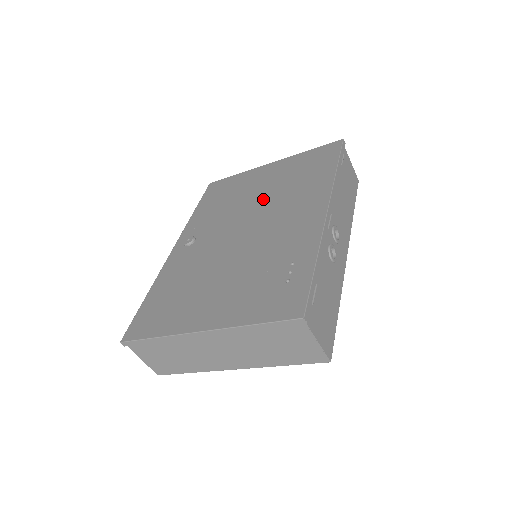
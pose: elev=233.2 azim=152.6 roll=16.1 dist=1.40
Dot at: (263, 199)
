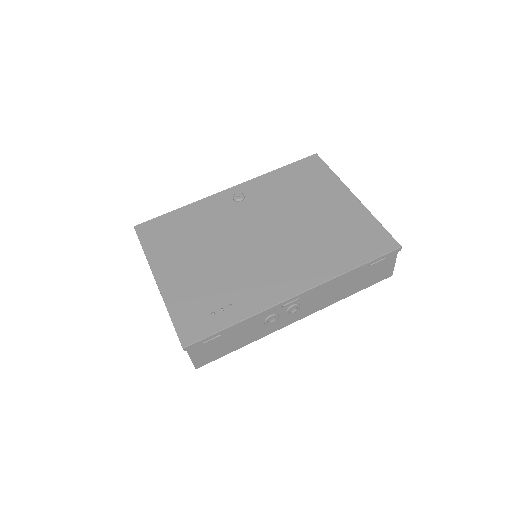
Dot at: (301, 226)
